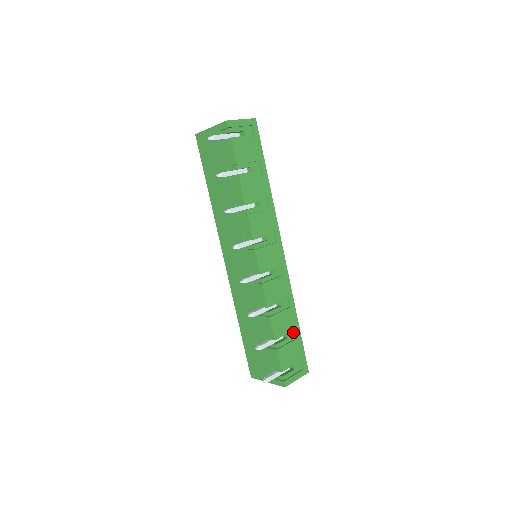
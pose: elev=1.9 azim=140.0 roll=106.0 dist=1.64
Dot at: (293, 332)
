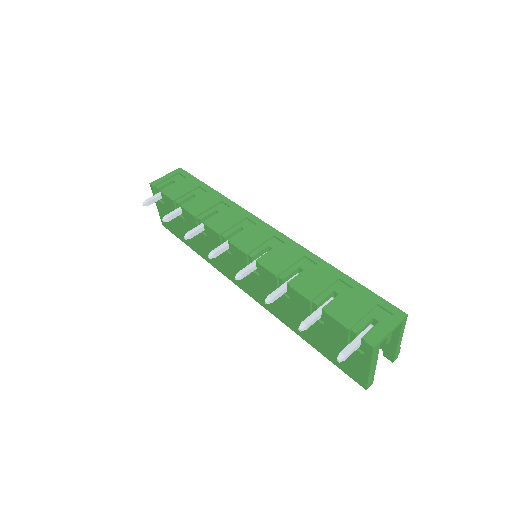
Dot at: (343, 286)
